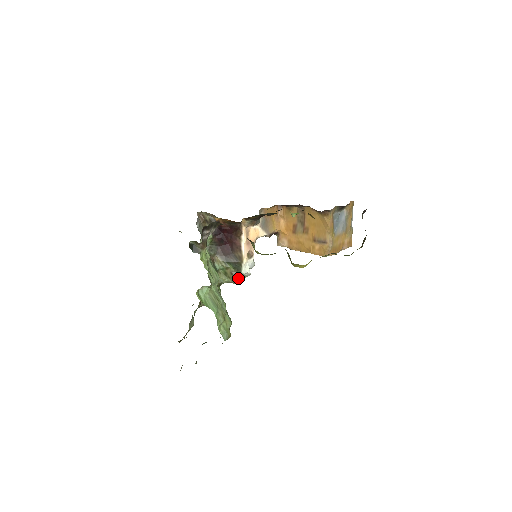
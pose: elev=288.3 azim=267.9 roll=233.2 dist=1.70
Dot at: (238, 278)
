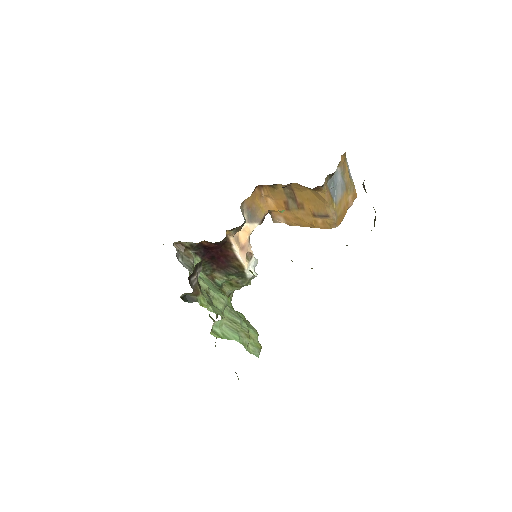
Dot at: (246, 284)
